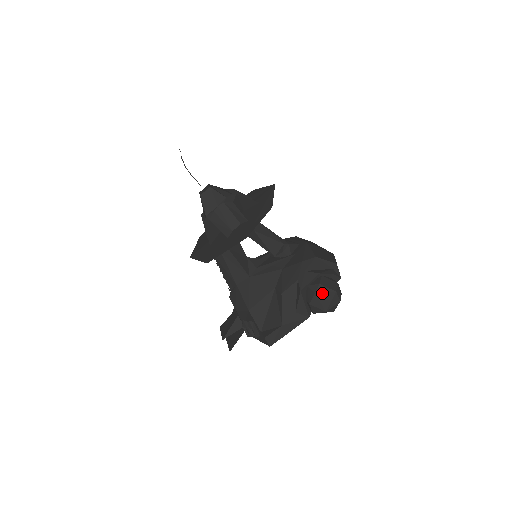
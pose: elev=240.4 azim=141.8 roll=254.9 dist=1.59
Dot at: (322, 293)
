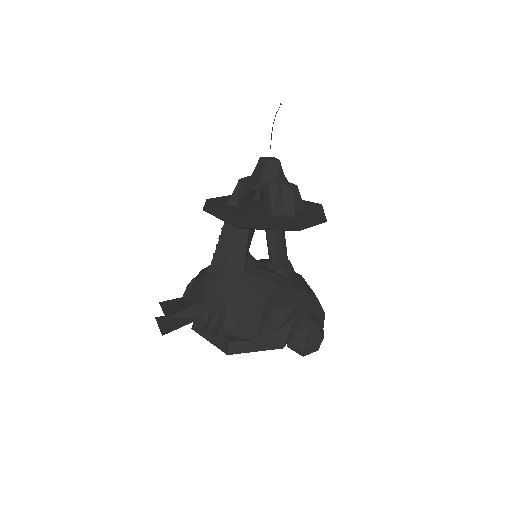
Dot at: (313, 332)
